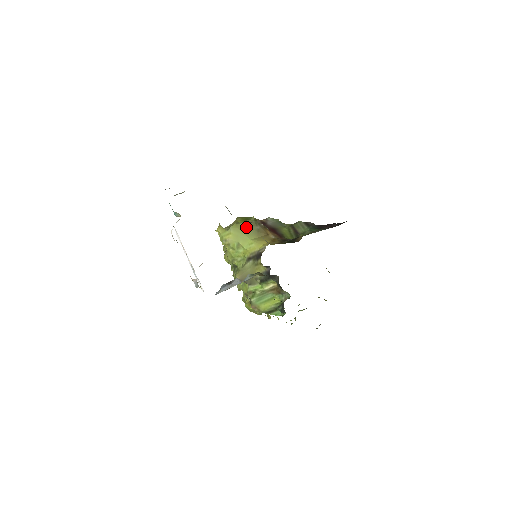
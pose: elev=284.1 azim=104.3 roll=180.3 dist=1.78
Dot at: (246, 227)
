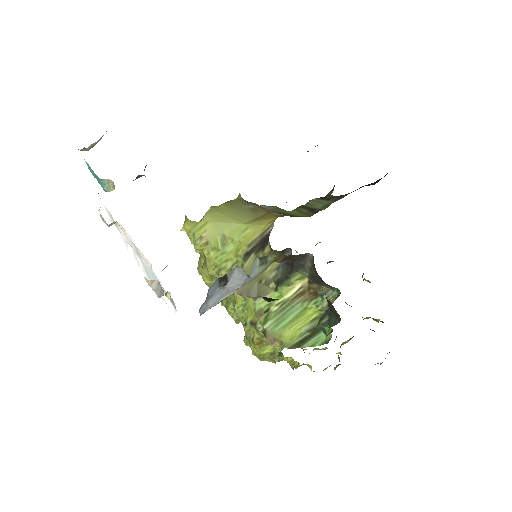
Dot at: (231, 208)
